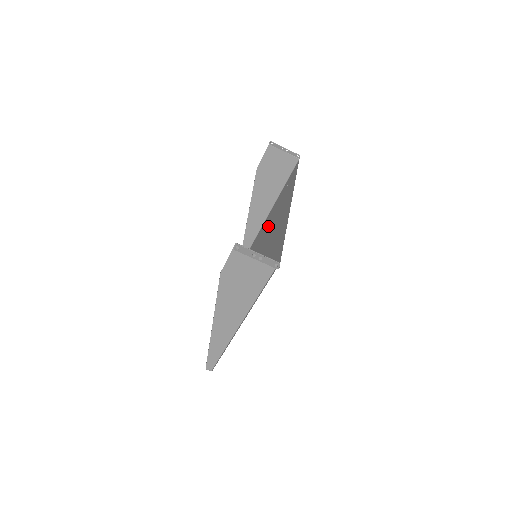
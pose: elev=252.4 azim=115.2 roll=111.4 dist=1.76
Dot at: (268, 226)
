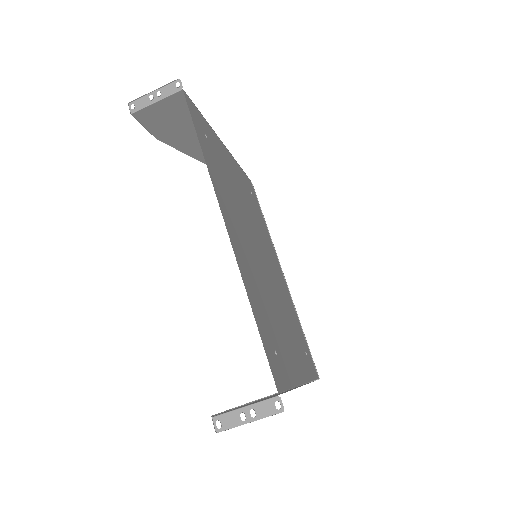
Dot at: (237, 191)
